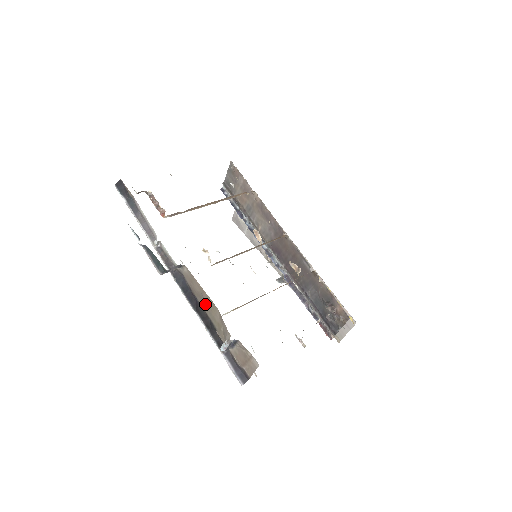
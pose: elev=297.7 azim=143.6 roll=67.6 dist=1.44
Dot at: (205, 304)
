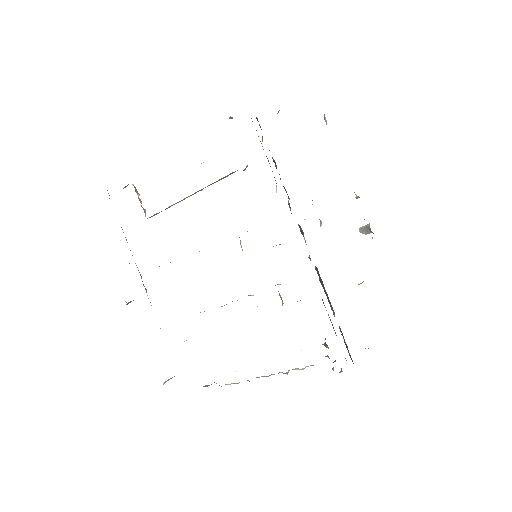
Dot at: occluded
